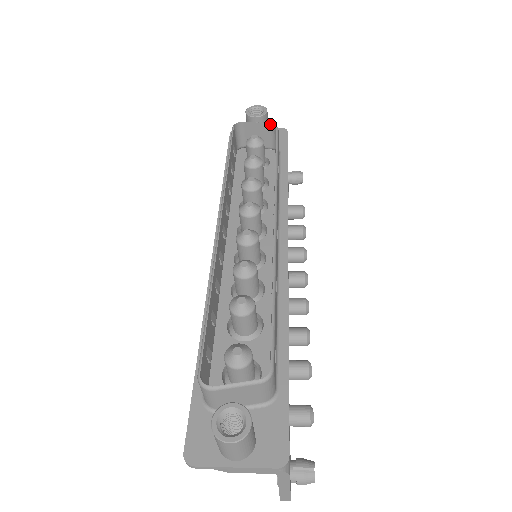
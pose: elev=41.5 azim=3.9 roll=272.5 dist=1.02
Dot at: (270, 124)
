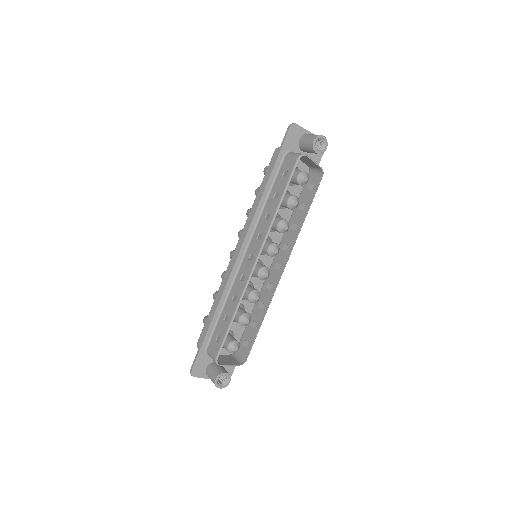
Dot at: (321, 168)
